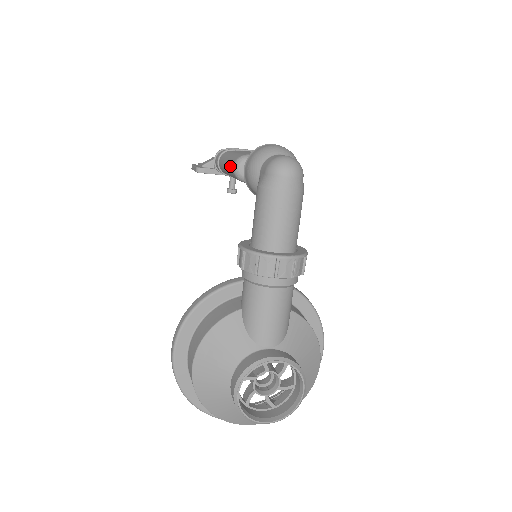
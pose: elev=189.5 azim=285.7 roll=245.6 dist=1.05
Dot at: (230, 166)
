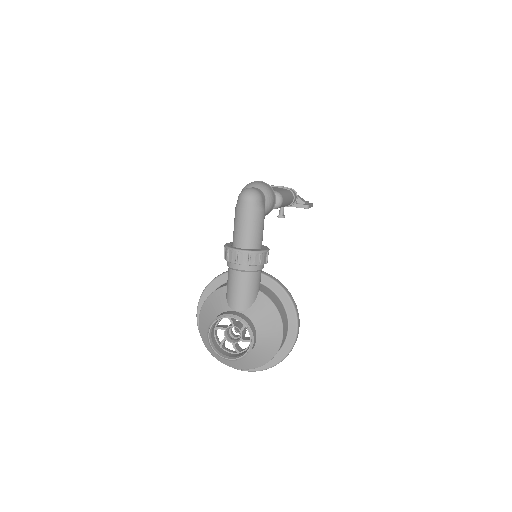
Dot at: occluded
